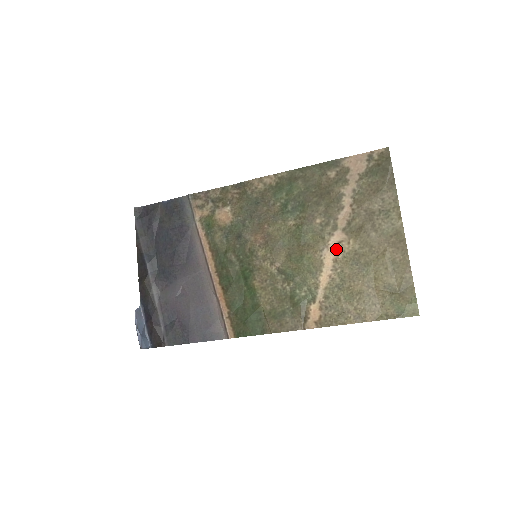
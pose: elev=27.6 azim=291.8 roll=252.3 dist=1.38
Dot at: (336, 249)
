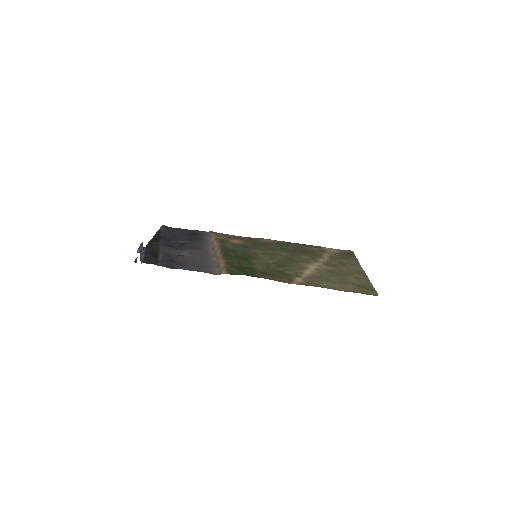
Dot at: (317, 266)
